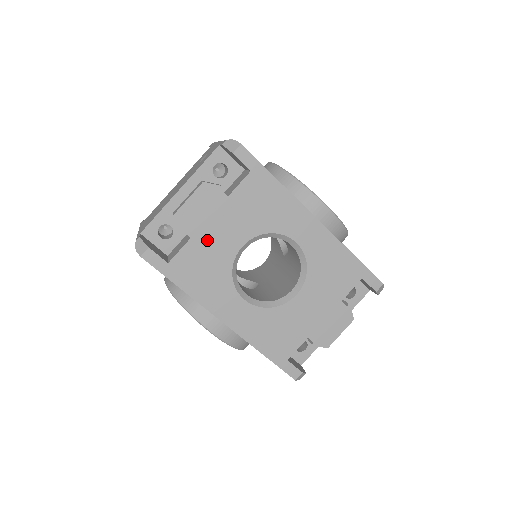
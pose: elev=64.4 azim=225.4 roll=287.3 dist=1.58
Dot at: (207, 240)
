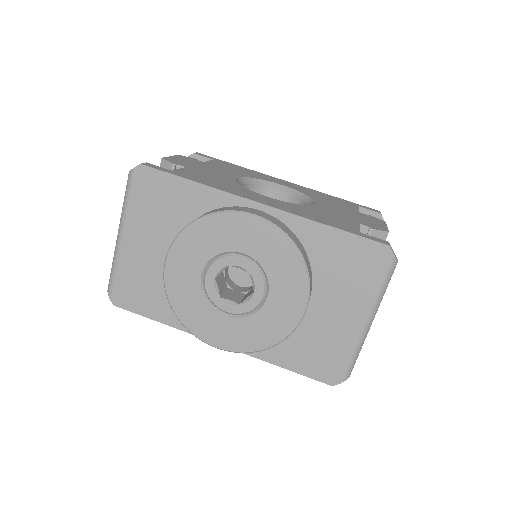
Dot at: (202, 171)
